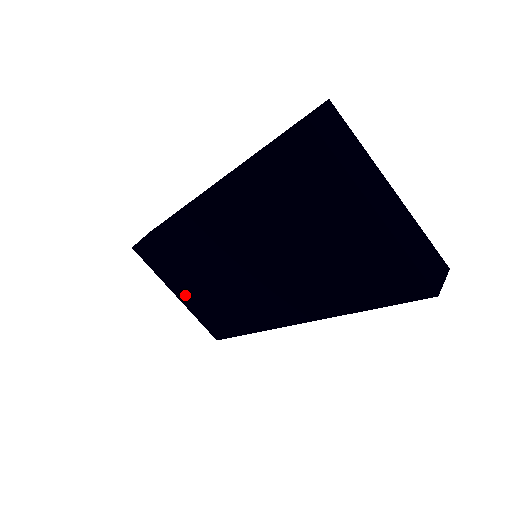
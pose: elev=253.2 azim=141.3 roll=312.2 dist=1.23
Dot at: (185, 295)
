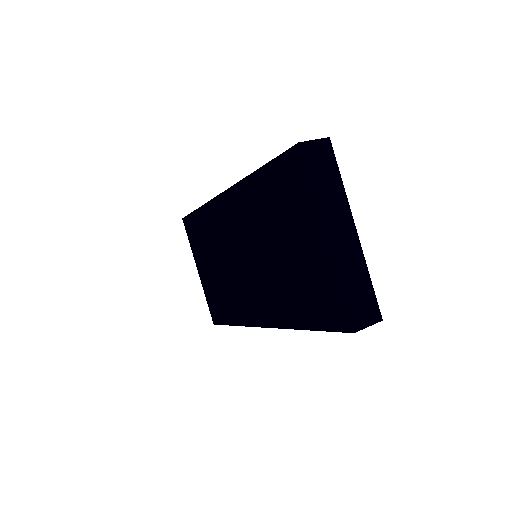
Dot at: (203, 273)
